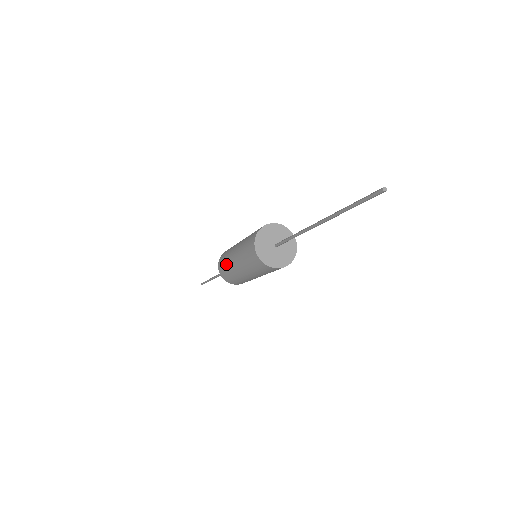
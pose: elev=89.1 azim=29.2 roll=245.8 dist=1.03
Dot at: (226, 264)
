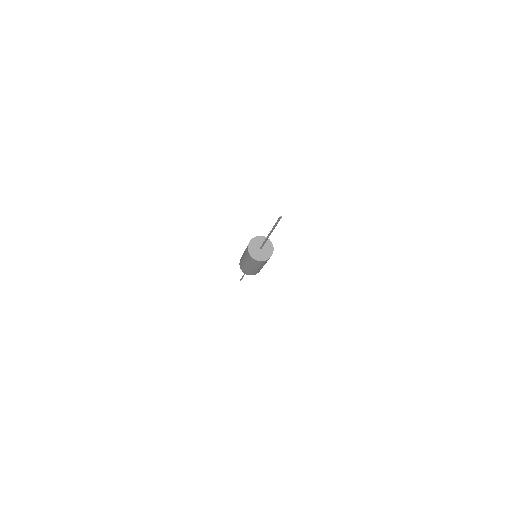
Dot at: (245, 269)
